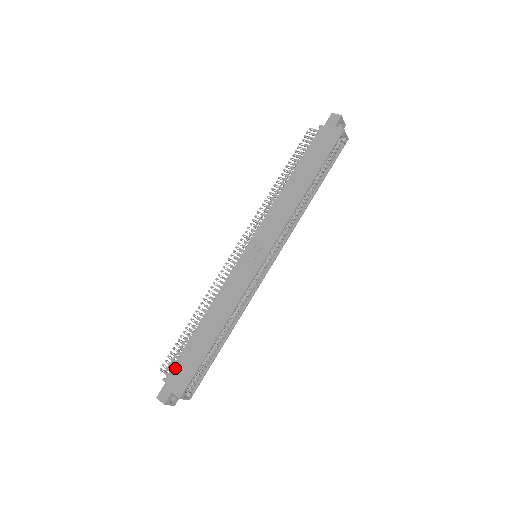
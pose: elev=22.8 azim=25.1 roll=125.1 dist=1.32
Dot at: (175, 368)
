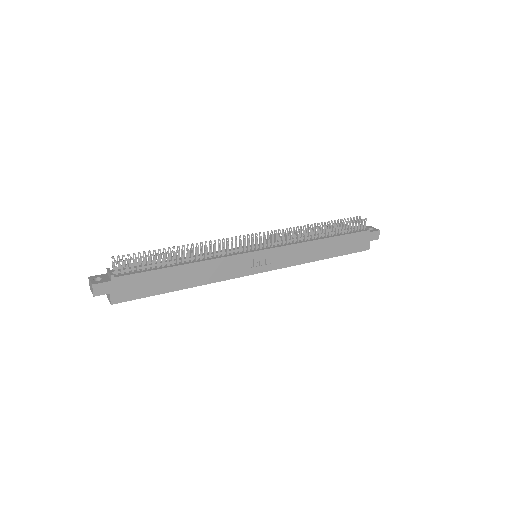
Dot at: (131, 278)
